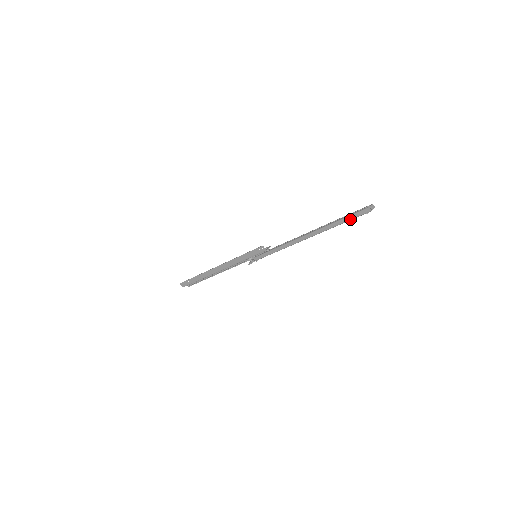
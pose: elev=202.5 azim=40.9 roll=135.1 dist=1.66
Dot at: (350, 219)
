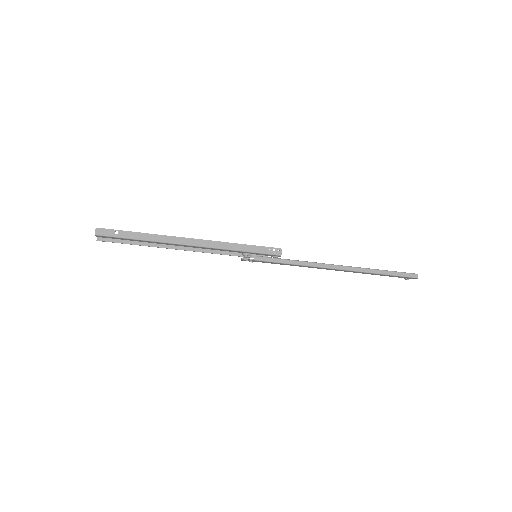
Dot at: (395, 274)
